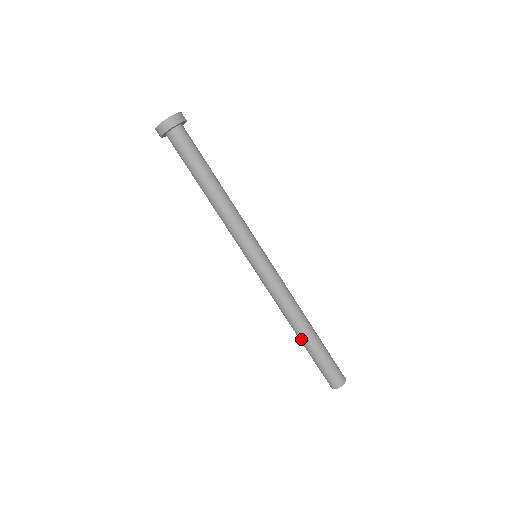
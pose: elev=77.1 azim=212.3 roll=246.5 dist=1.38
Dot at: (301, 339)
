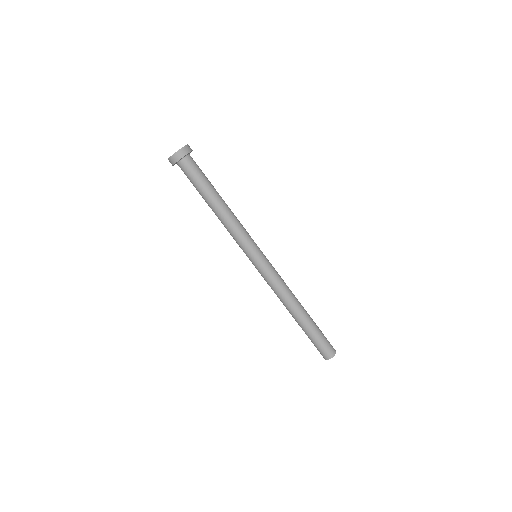
Dot at: (300, 320)
